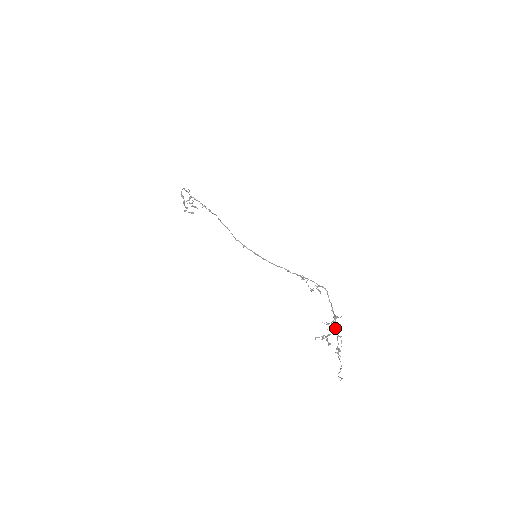
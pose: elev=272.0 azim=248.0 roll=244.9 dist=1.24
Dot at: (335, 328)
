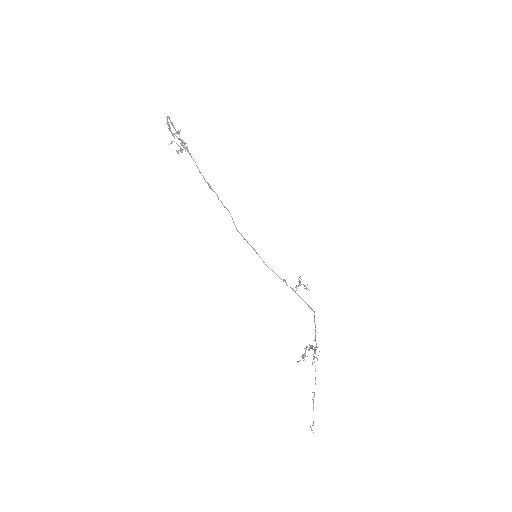
Dot at: (315, 370)
